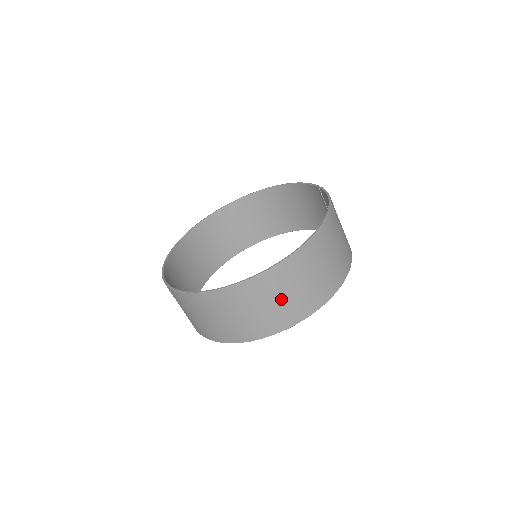
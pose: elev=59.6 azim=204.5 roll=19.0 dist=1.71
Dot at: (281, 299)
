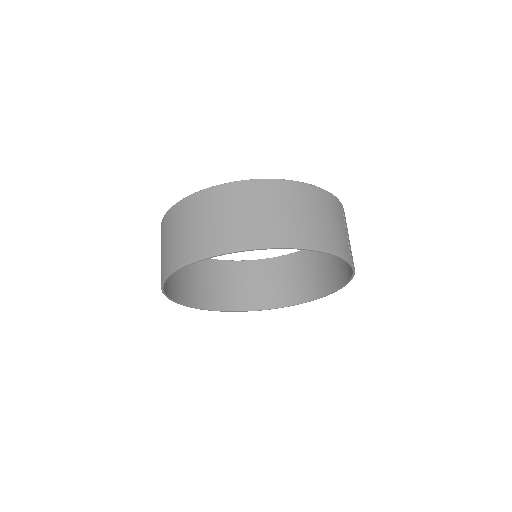
Dot at: (201, 224)
